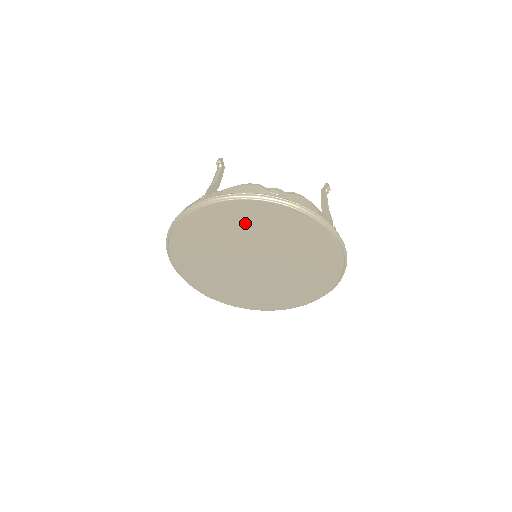
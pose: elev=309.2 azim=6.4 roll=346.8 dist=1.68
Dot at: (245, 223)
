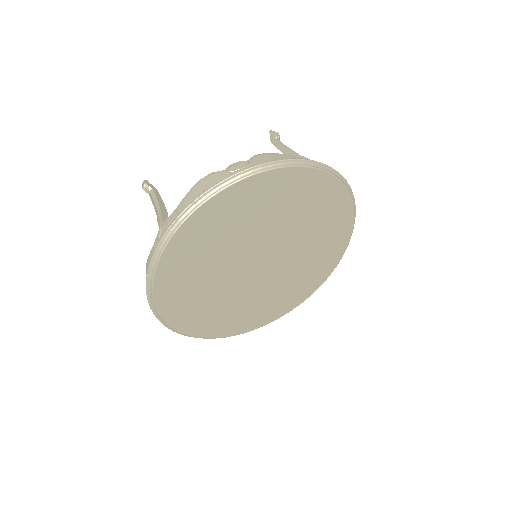
Dot at: (227, 226)
